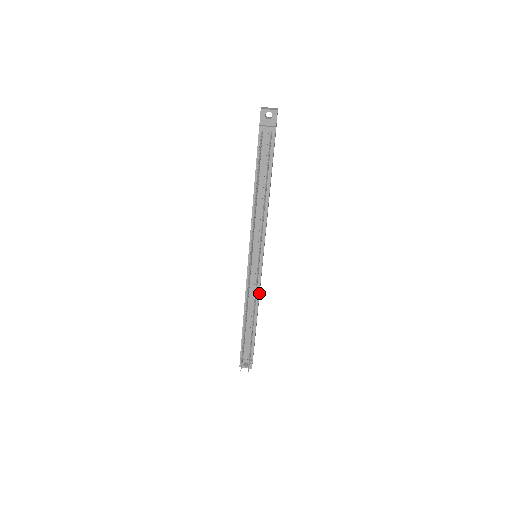
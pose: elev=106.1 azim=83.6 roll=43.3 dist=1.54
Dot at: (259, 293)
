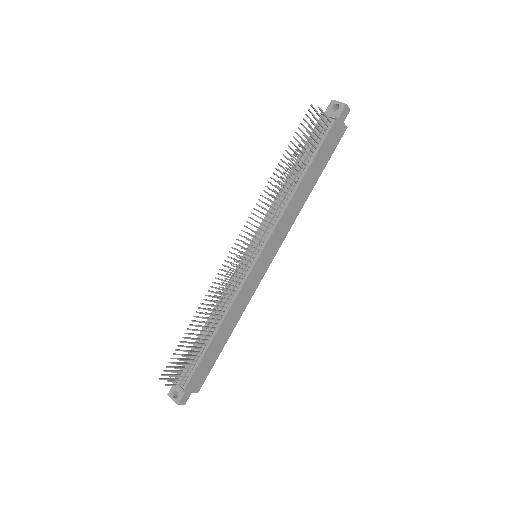
Dot at: (236, 302)
